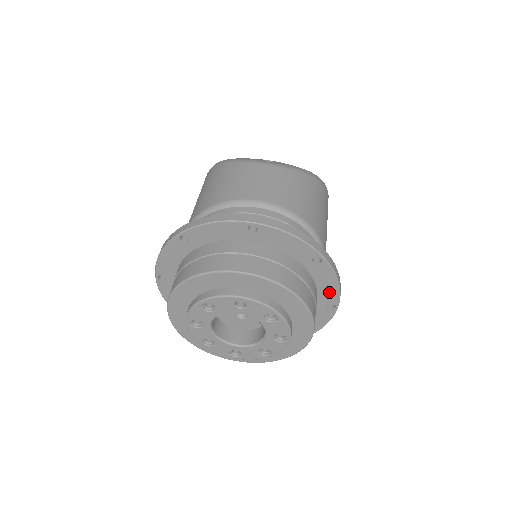
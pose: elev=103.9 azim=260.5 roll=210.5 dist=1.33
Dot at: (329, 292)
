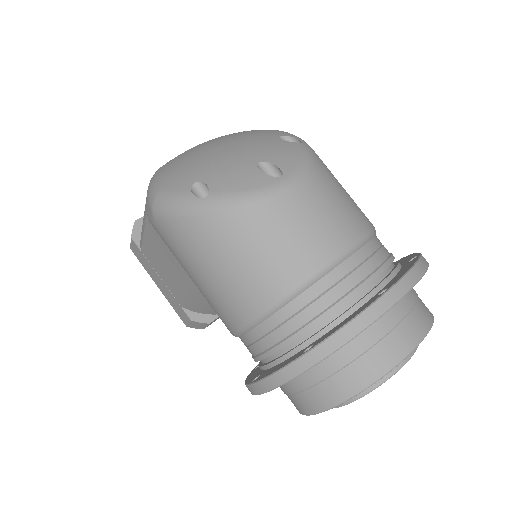
Dot at: occluded
